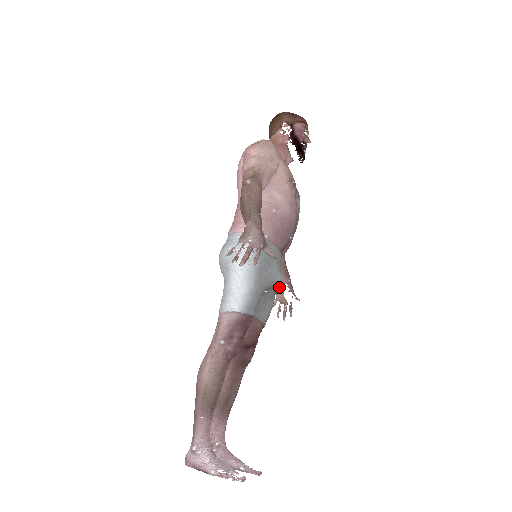
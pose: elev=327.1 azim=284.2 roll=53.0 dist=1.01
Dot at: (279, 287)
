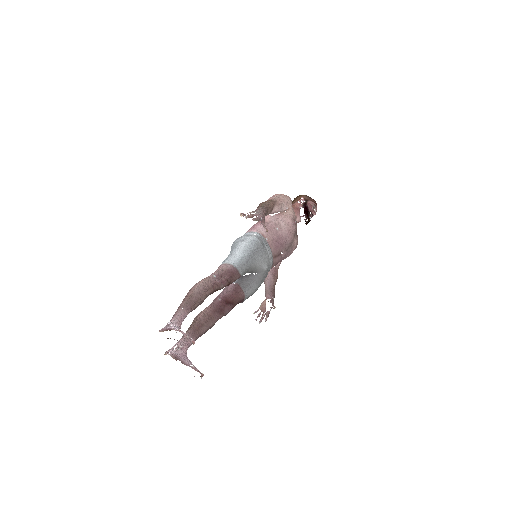
Dot at: (264, 300)
